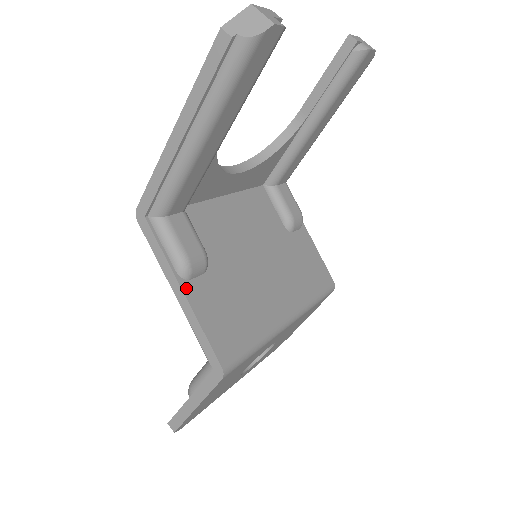
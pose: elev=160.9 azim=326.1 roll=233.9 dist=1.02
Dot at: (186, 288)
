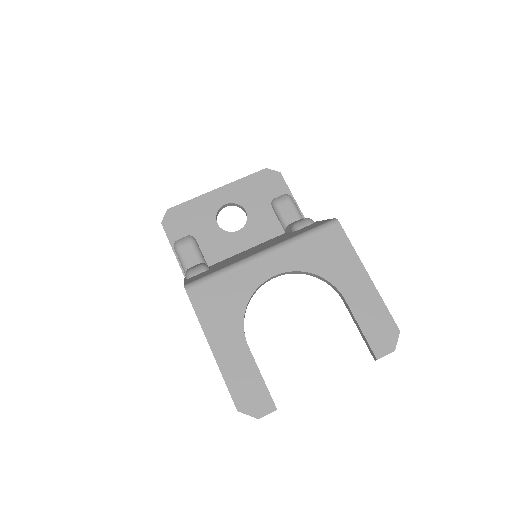
Dot at: occluded
